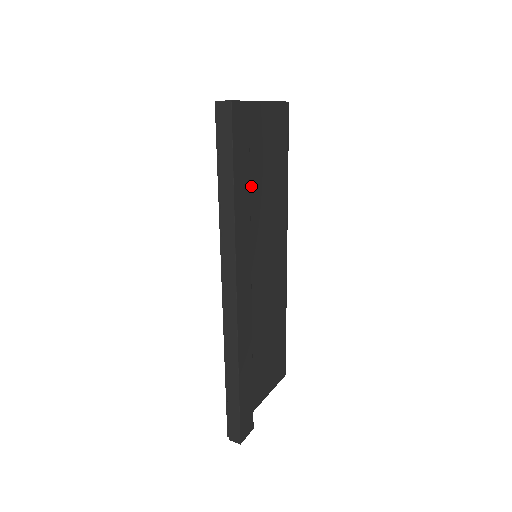
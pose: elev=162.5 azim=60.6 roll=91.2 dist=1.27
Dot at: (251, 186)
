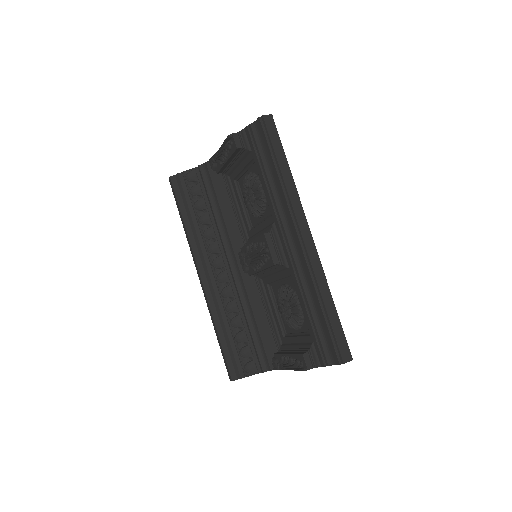
Dot at: occluded
